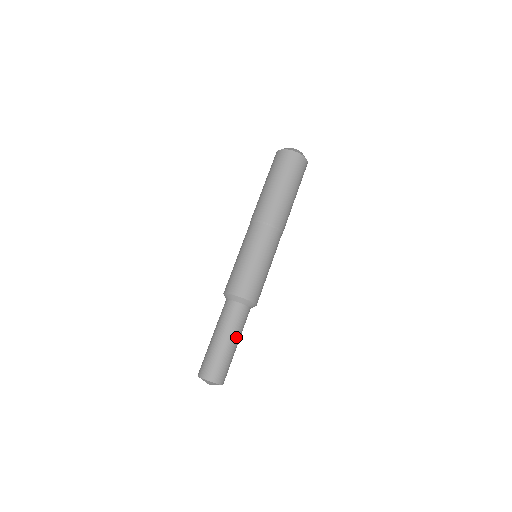
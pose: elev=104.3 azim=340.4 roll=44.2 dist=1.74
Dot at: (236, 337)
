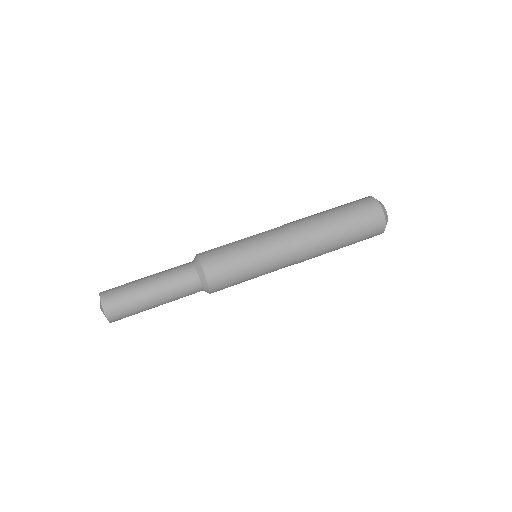
Dot at: (163, 295)
